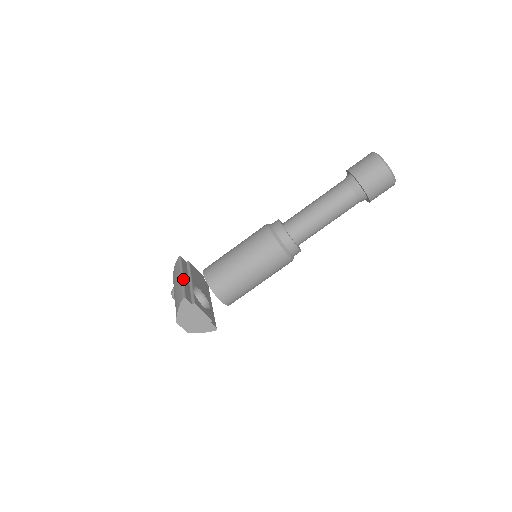
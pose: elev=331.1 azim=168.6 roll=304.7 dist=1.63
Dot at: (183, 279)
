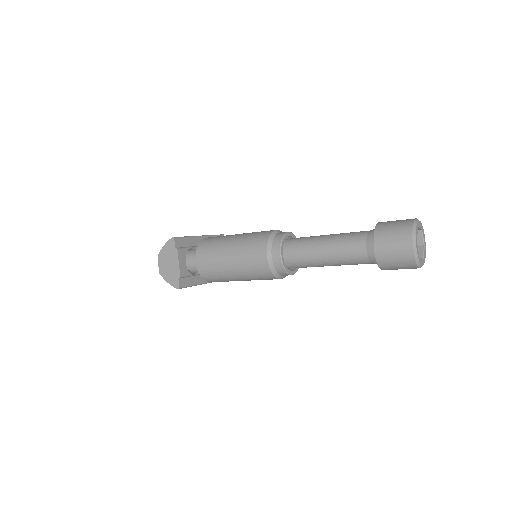
Dot at: (196, 236)
